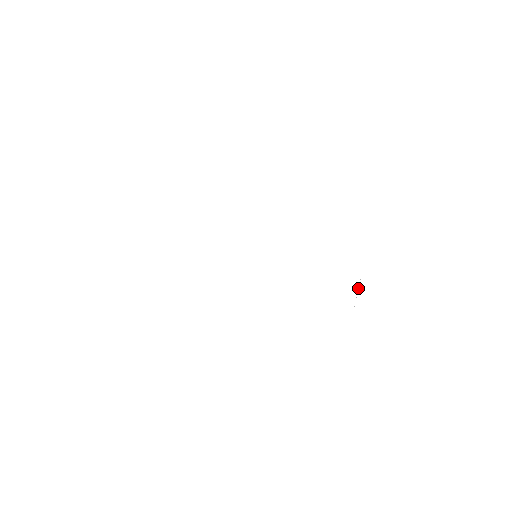
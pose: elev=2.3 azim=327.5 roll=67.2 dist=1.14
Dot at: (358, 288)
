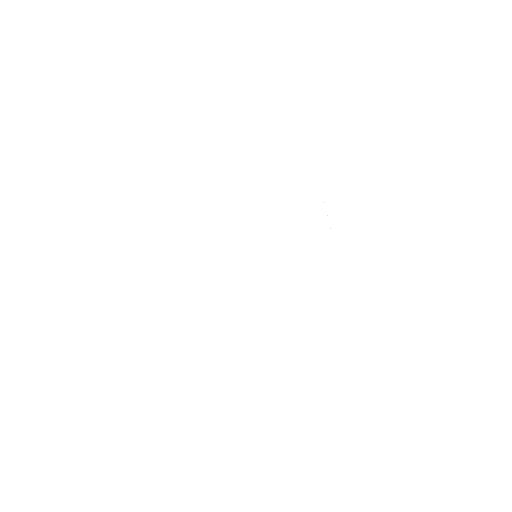
Dot at: occluded
